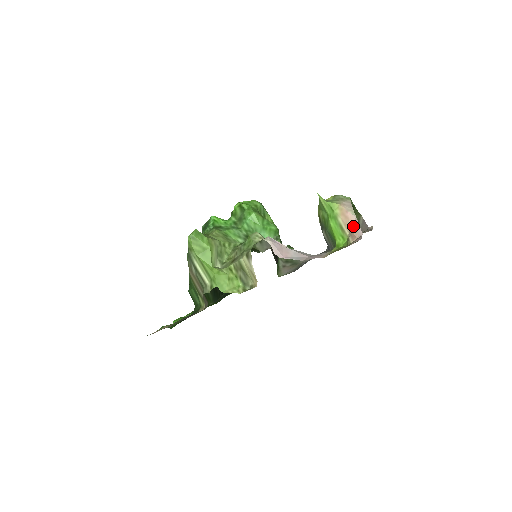
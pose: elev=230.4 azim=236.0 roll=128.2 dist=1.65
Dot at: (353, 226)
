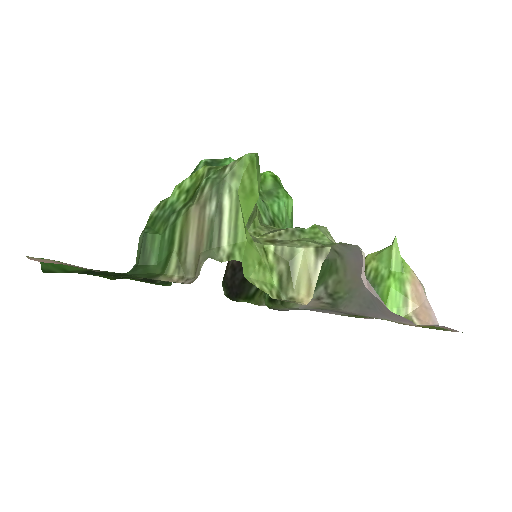
Dot at: (425, 306)
